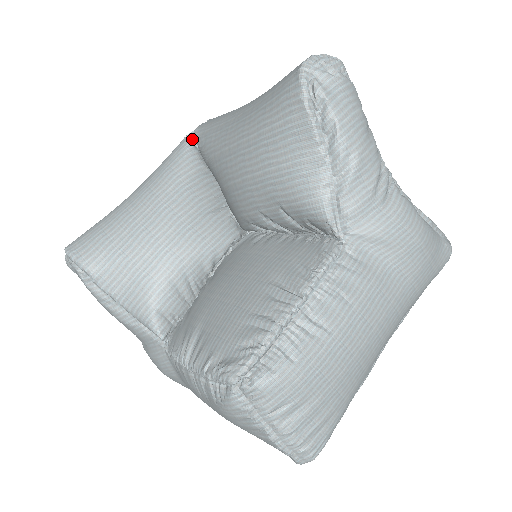
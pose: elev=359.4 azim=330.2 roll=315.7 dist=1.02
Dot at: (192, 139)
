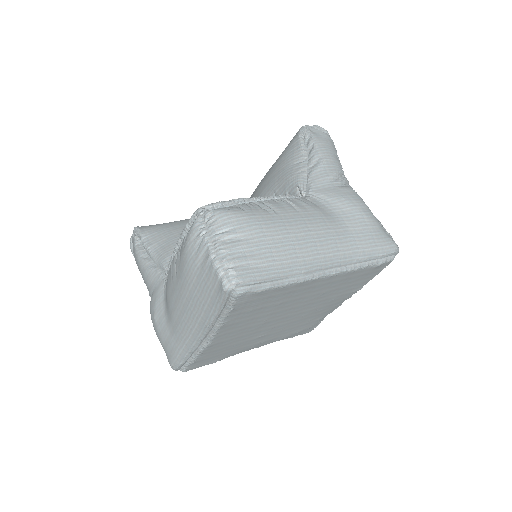
Dot at: occluded
